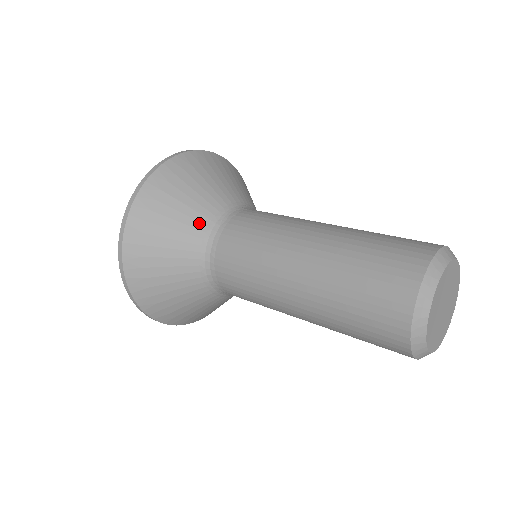
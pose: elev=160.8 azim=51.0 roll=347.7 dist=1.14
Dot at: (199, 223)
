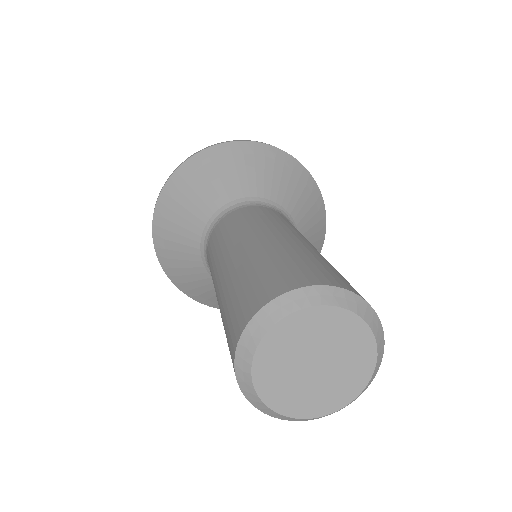
Dot at: (233, 192)
